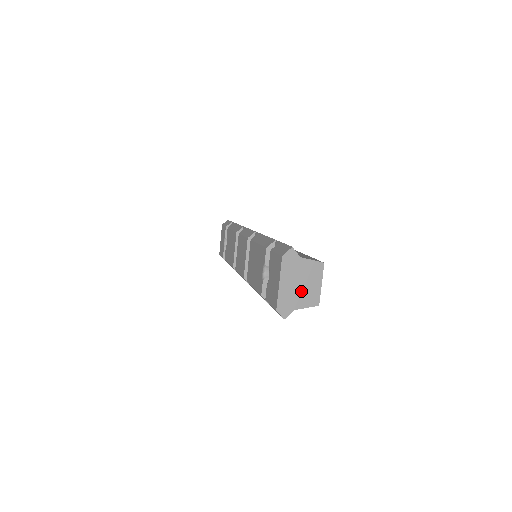
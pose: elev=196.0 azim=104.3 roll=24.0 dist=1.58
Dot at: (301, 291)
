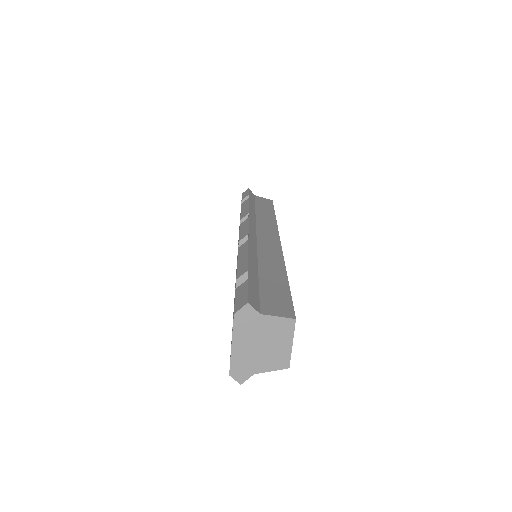
Dot at: (263, 353)
